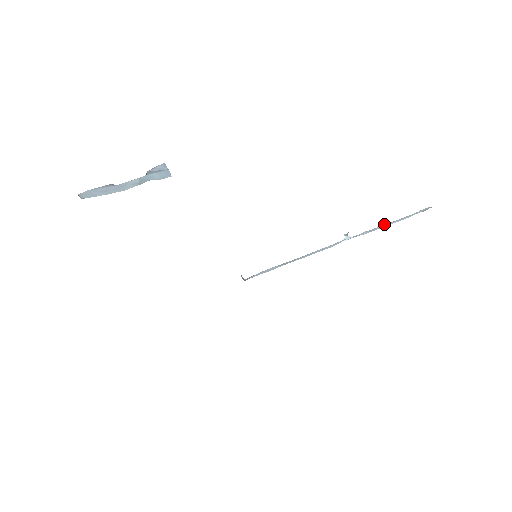
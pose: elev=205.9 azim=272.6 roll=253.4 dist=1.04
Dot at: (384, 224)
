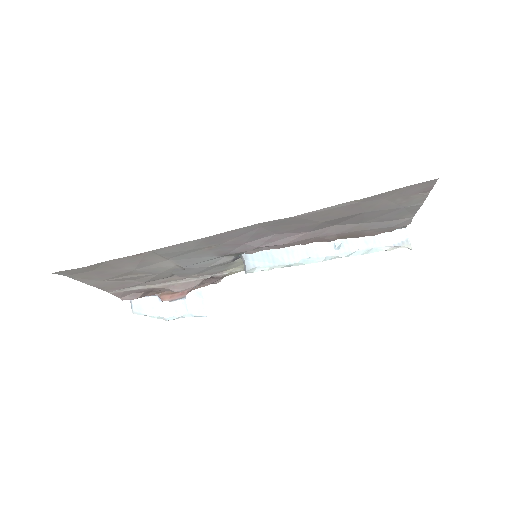
Dot at: occluded
